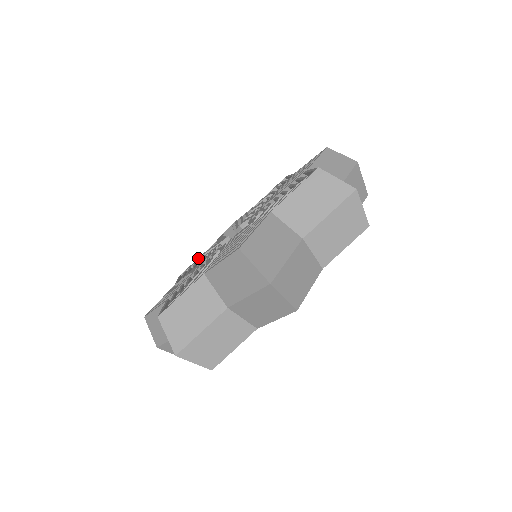
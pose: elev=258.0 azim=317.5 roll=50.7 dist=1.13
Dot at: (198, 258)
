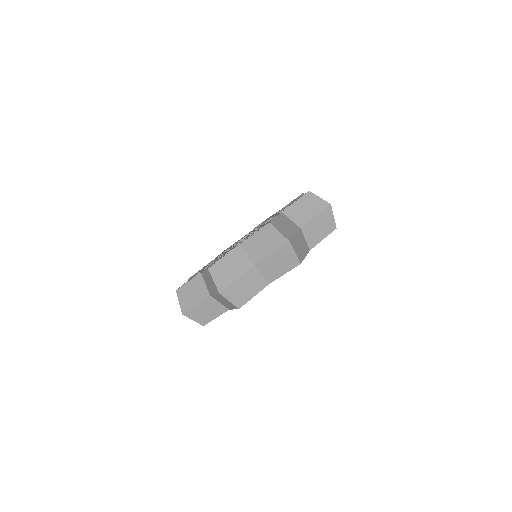
Dot at: occluded
